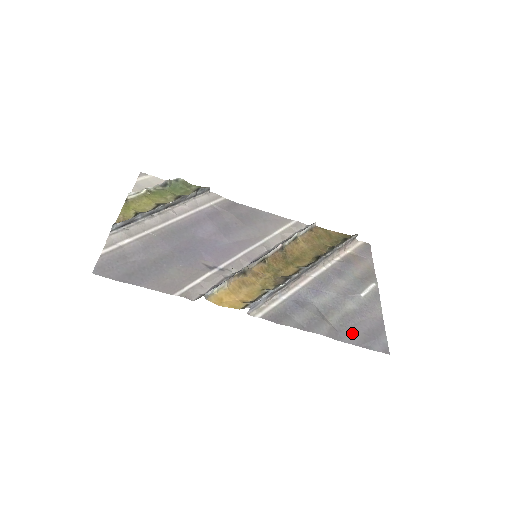
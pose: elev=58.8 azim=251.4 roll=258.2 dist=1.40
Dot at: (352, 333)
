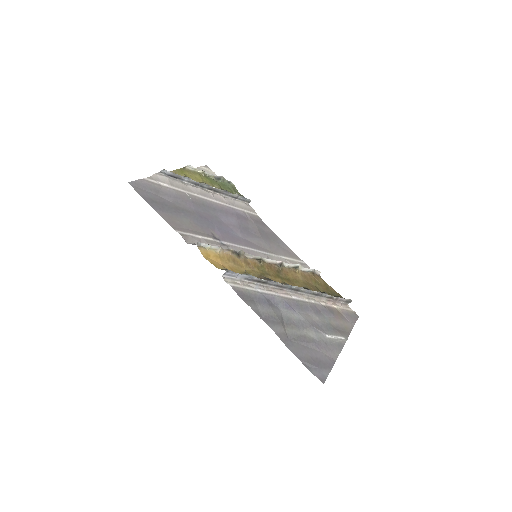
Dot at: (300, 349)
